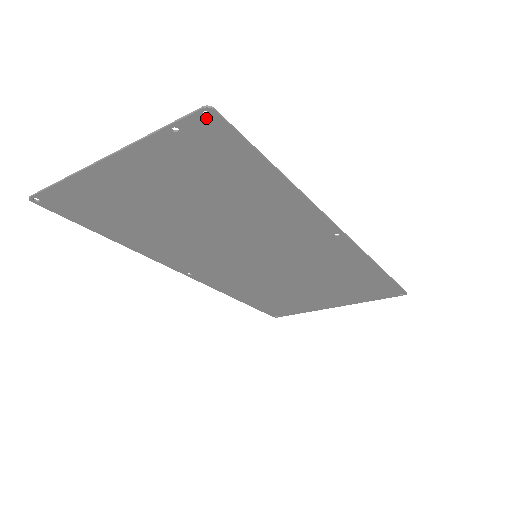
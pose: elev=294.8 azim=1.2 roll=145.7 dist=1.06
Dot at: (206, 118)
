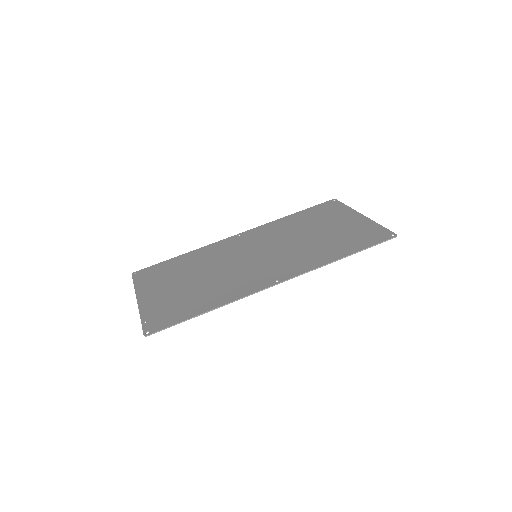
Dot at: (149, 332)
